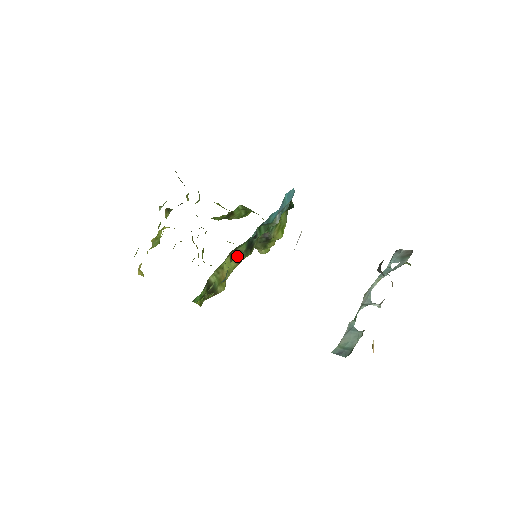
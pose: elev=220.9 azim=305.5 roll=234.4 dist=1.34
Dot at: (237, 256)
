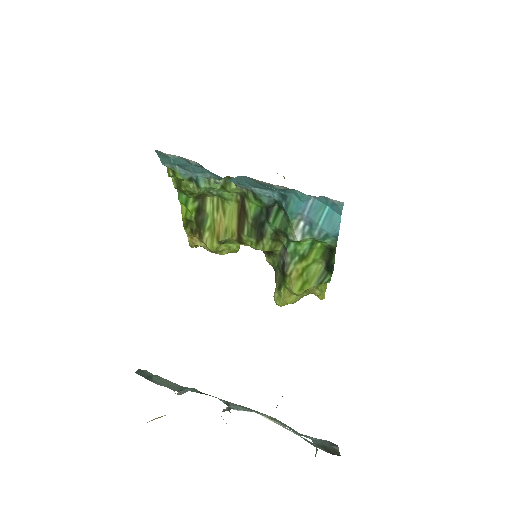
Dot at: (243, 218)
